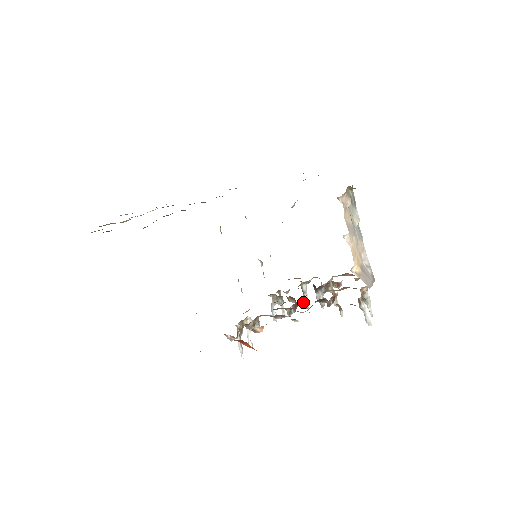
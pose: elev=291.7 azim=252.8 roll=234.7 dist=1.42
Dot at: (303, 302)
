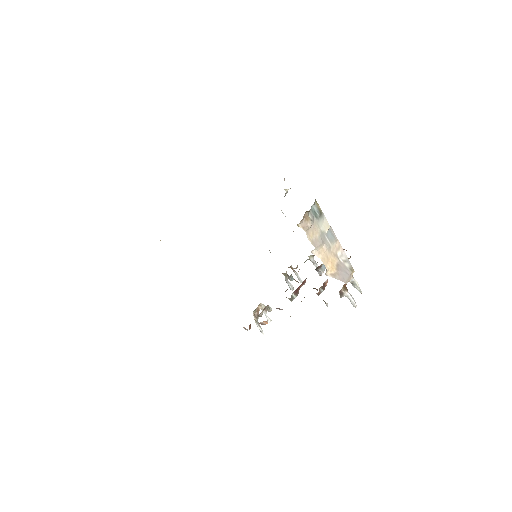
Dot at: occluded
